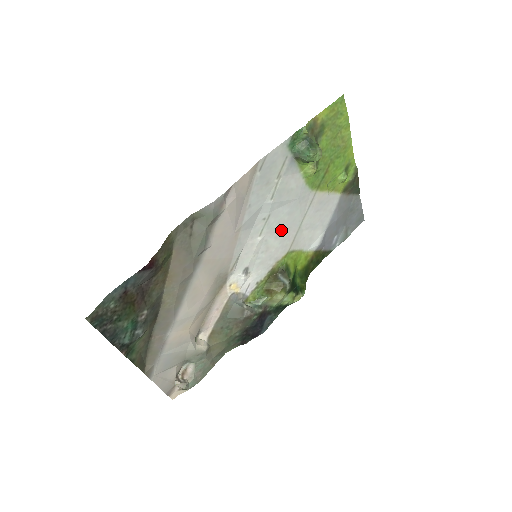
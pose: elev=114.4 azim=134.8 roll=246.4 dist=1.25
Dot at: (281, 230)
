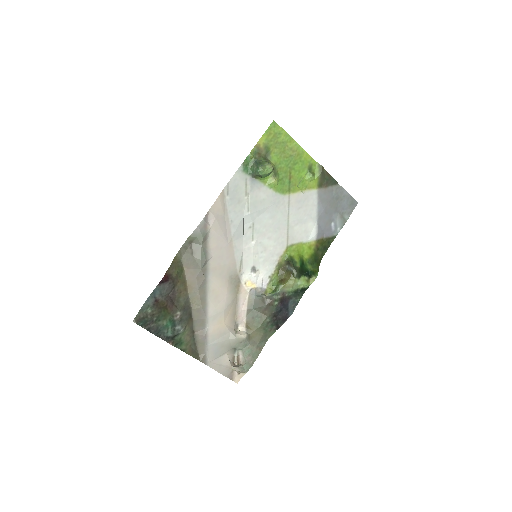
Dot at: (271, 232)
